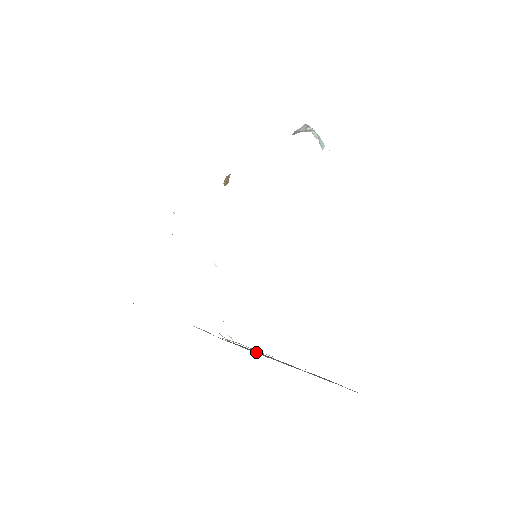
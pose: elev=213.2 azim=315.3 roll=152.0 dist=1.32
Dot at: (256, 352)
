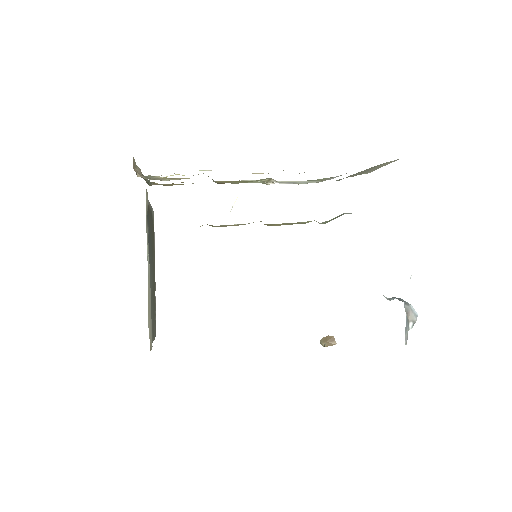
Dot at: occluded
